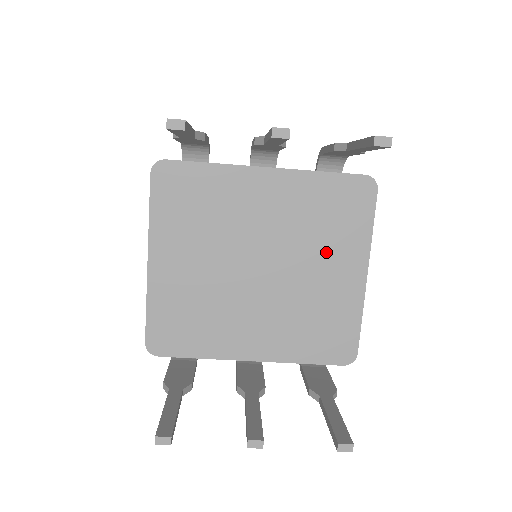
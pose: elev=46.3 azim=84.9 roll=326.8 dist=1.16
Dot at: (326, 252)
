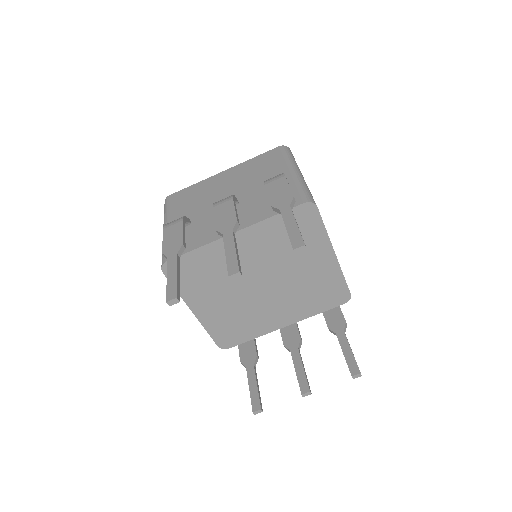
Dot at: (301, 256)
